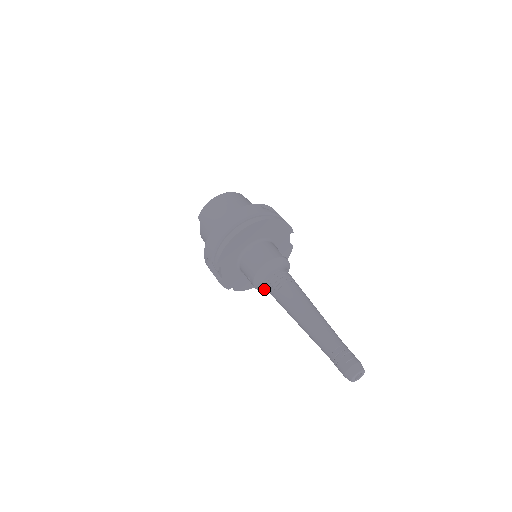
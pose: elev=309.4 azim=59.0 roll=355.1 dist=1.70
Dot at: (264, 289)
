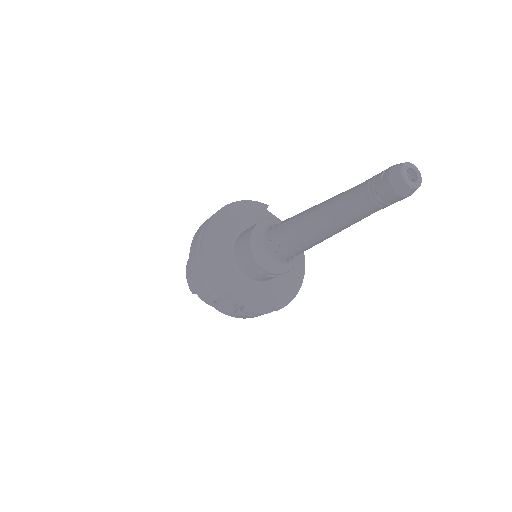
Dot at: (286, 267)
